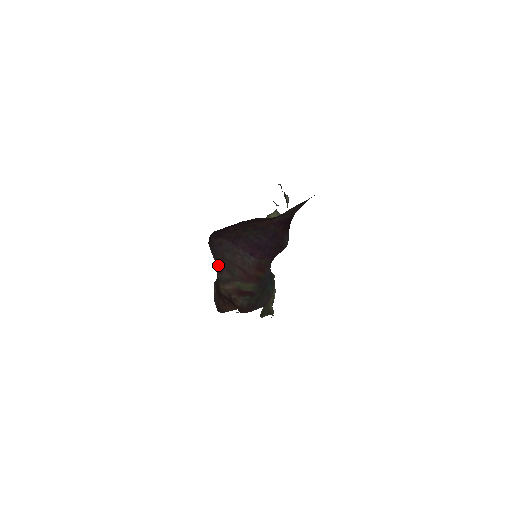
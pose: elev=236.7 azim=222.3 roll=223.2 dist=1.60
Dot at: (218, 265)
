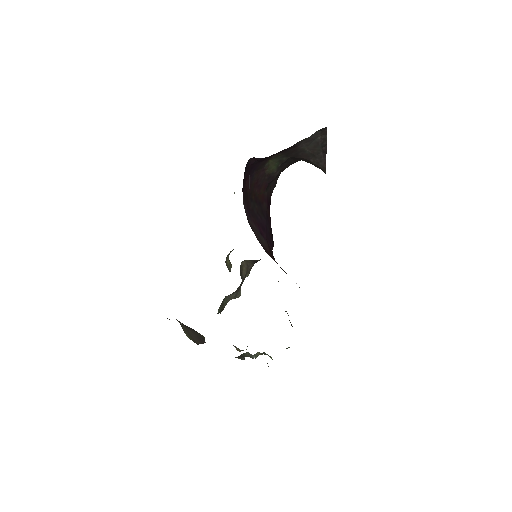
Dot at: occluded
